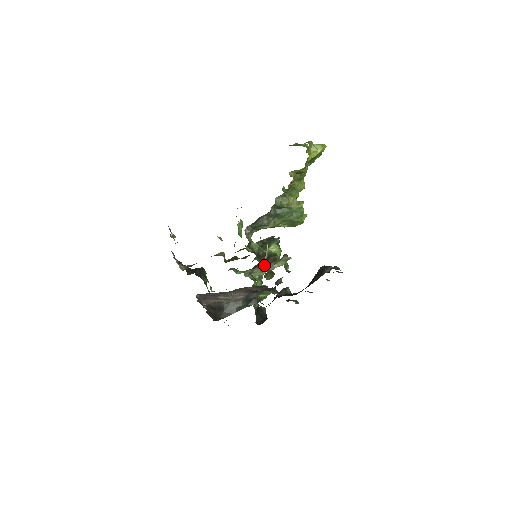
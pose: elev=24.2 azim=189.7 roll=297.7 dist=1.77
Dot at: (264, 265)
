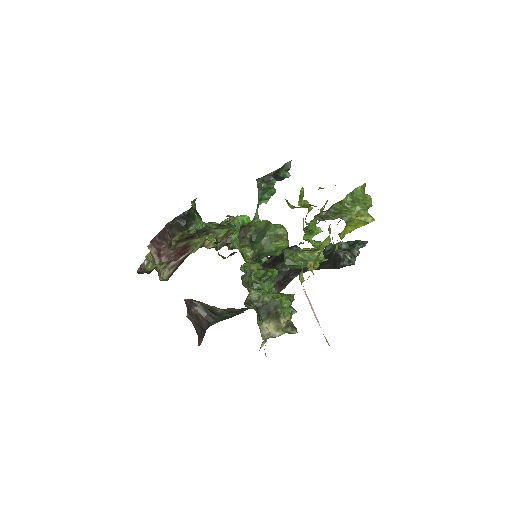
Dot at: (263, 341)
